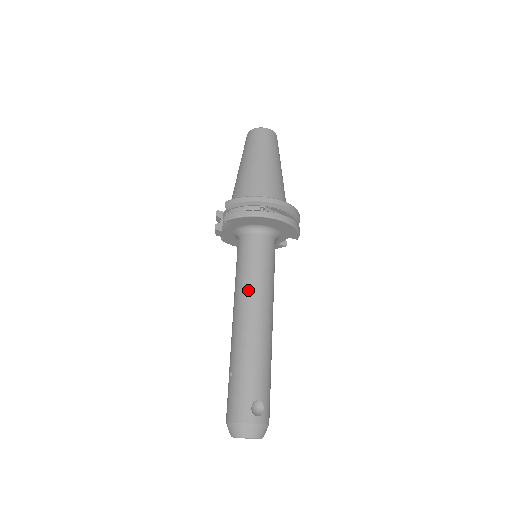
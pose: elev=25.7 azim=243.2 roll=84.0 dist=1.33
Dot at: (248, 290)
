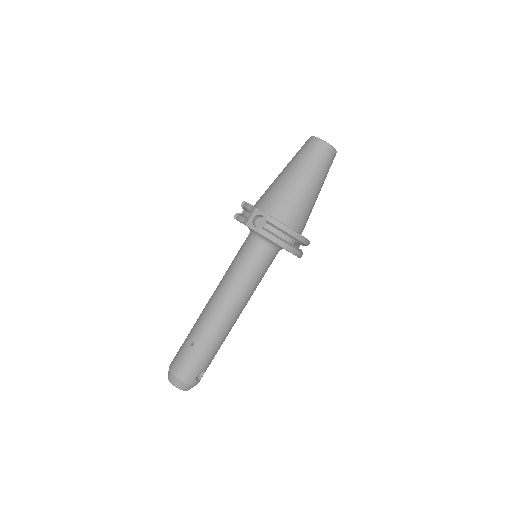
Dot at: (240, 292)
